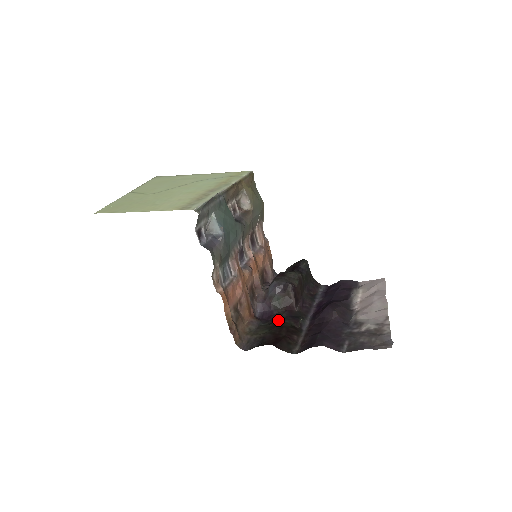
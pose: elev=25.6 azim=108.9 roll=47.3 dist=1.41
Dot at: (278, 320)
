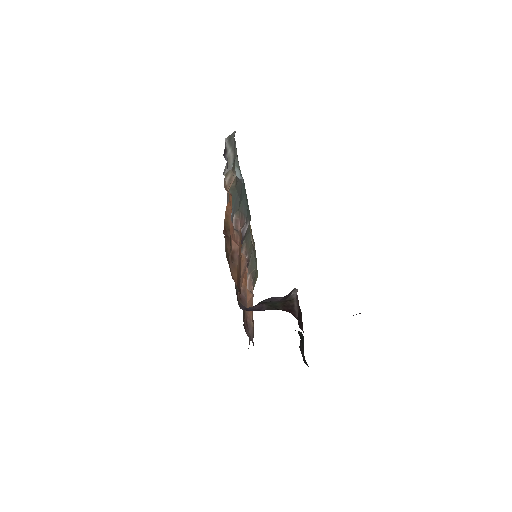
Dot at: occluded
